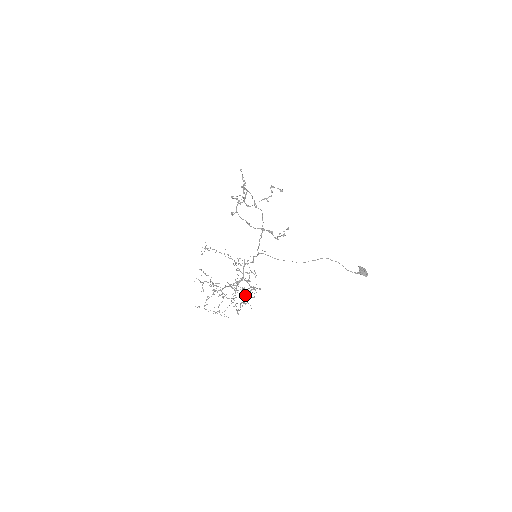
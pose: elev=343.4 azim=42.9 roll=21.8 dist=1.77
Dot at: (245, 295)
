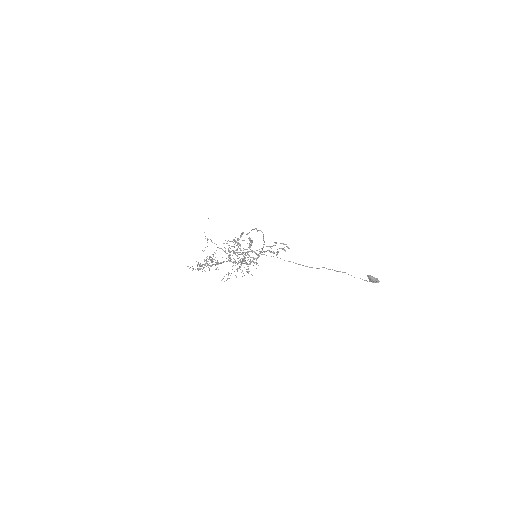
Dot at: occluded
